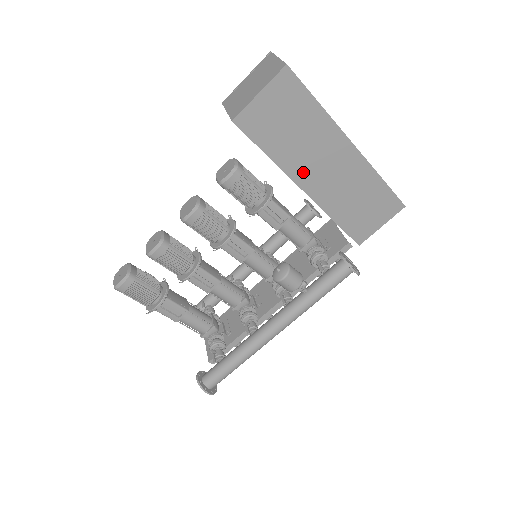
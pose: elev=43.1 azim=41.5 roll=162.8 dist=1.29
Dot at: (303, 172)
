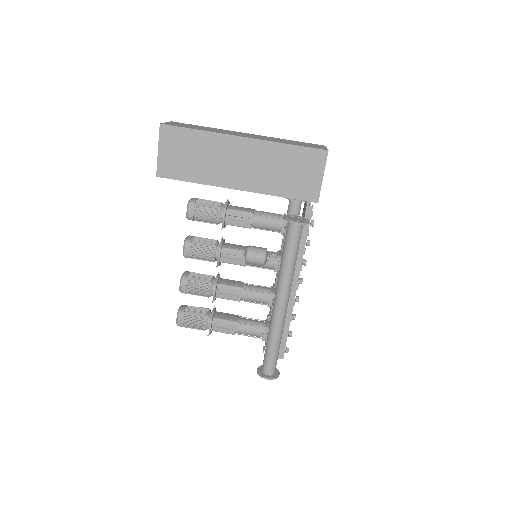
Dot at: (225, 178)
